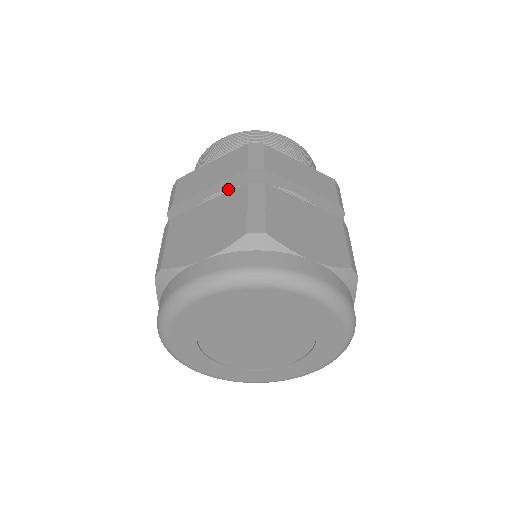
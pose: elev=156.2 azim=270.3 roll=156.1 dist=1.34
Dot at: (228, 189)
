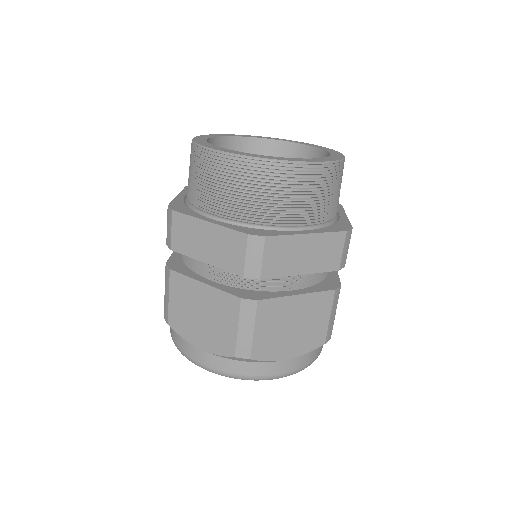
Dot at: occluded
